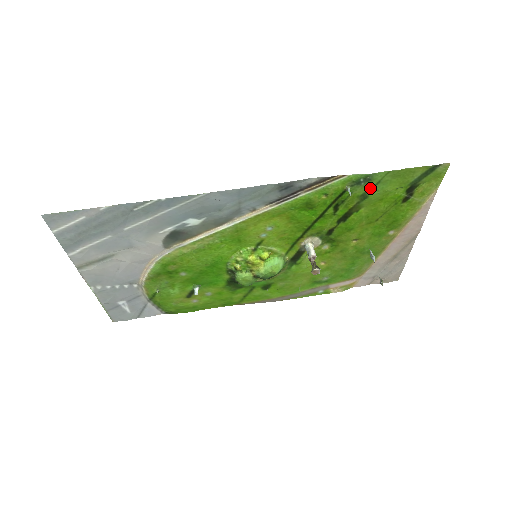
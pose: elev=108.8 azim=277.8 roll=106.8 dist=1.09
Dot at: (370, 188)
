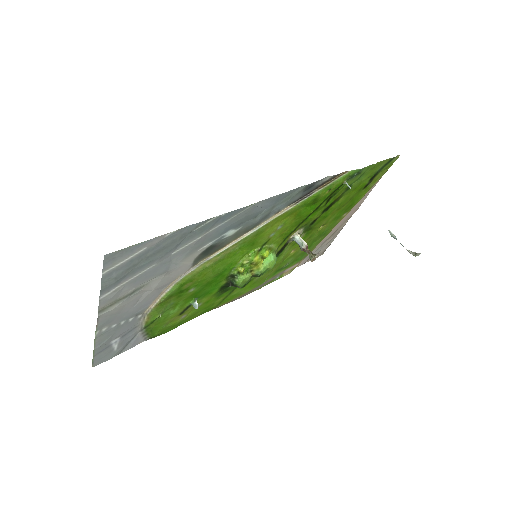
Dot at: (355, 180)
